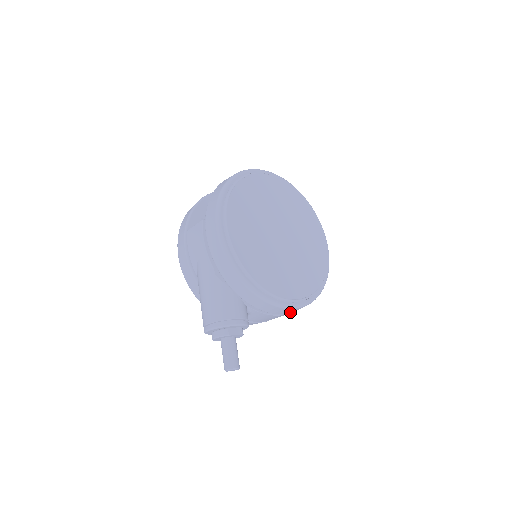
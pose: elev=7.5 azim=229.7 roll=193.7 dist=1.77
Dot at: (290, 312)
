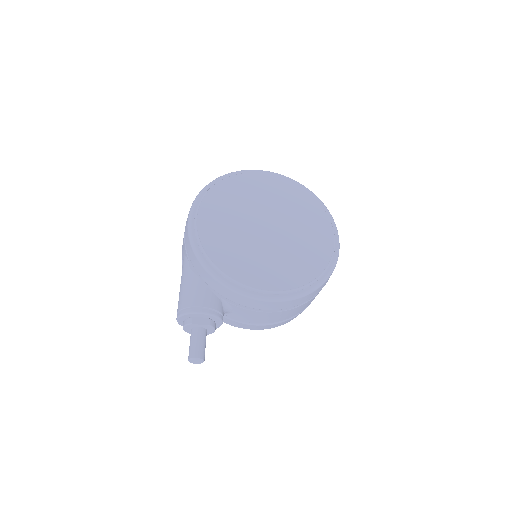
Dot at: (274, 308)
